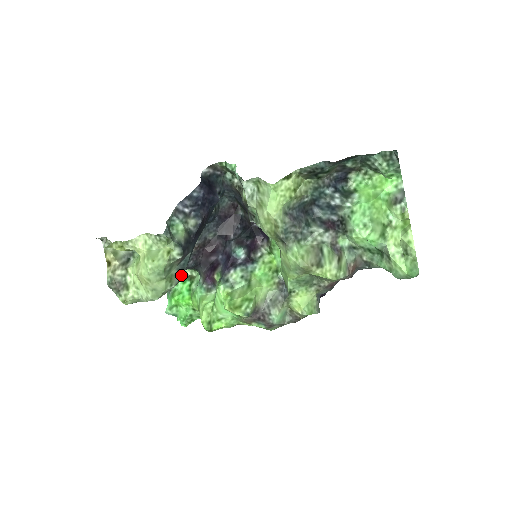
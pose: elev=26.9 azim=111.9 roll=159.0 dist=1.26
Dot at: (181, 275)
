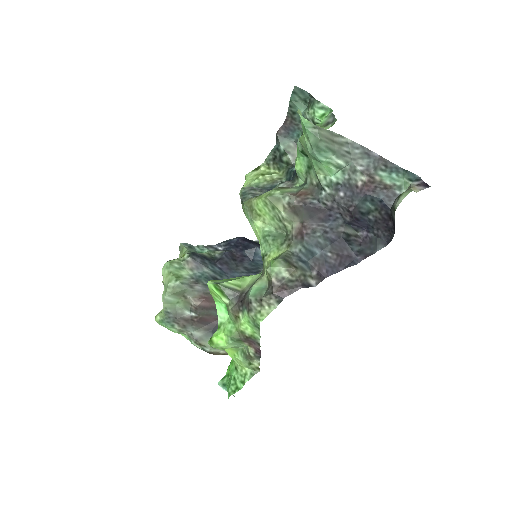
Dot at: (194, 283)
